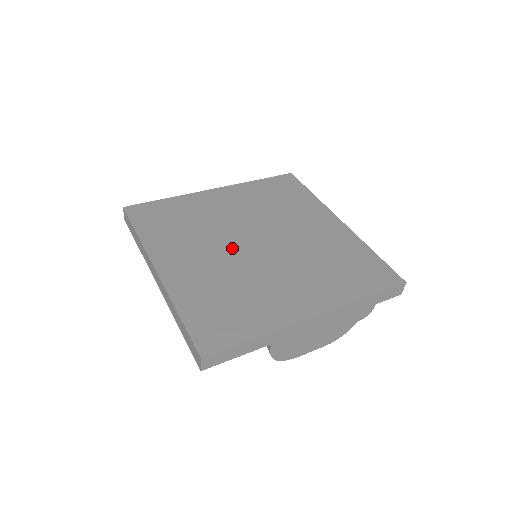
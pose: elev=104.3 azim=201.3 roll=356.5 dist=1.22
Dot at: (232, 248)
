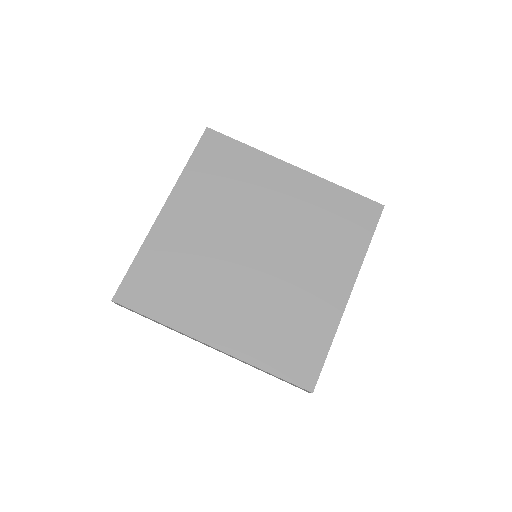
Dot at: (243, 273)
